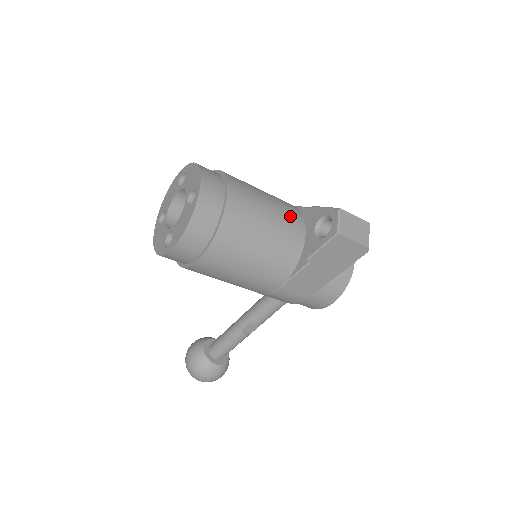
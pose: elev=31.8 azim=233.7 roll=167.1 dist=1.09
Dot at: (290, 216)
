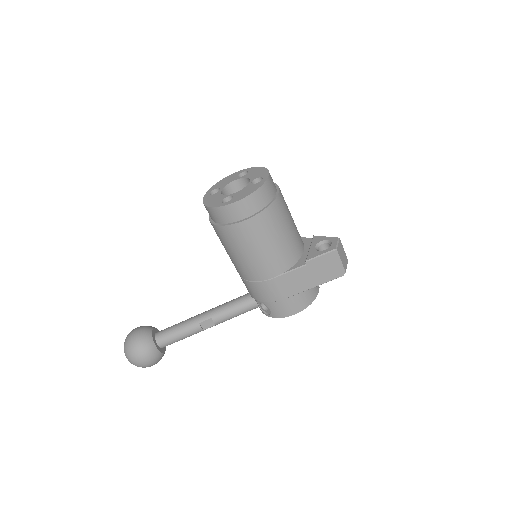
Dot at: (299, 234)
